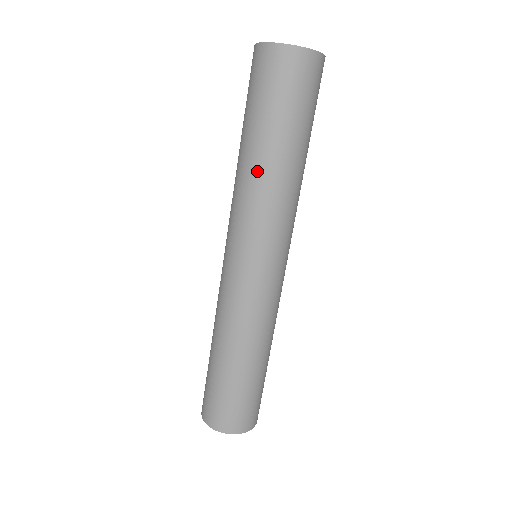
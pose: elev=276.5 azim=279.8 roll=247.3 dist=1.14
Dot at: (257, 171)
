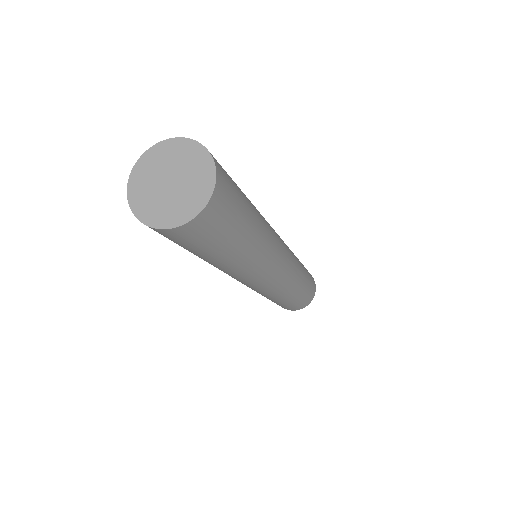
Dot at: (229, 267)
